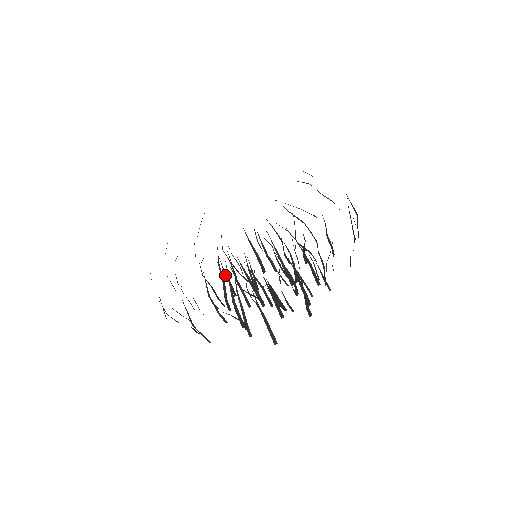
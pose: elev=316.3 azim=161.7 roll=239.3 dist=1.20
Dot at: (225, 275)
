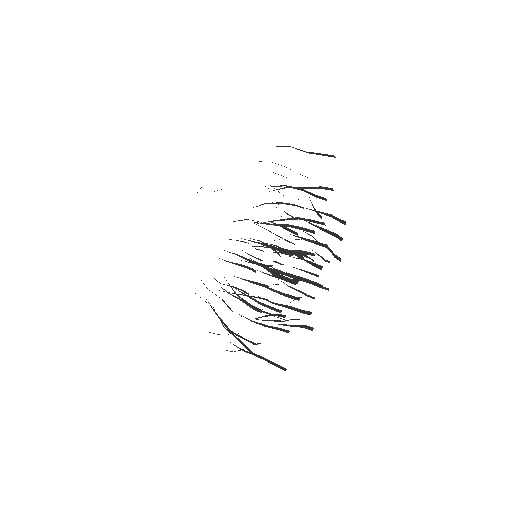
Dot at: occluded
